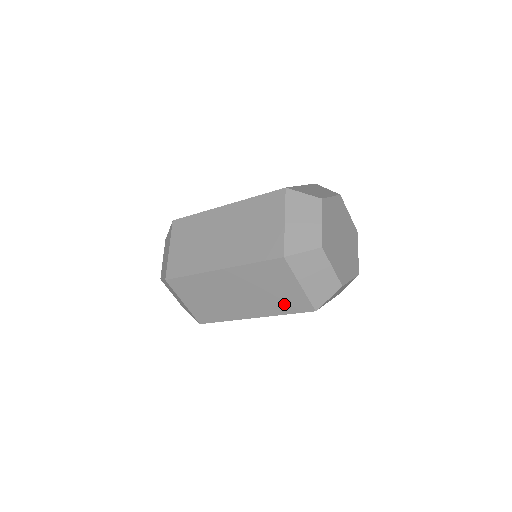
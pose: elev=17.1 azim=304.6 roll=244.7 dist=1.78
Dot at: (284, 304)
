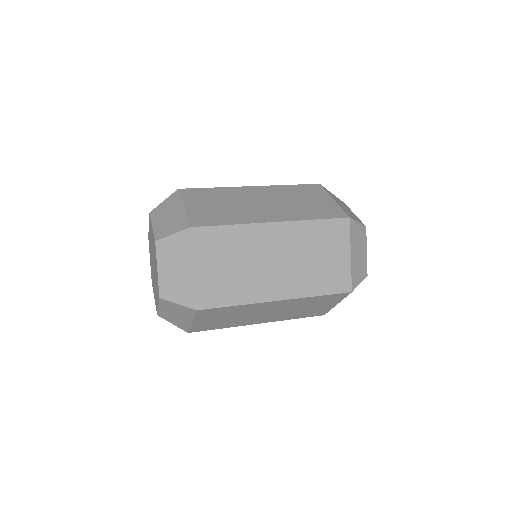
Dot at: (305, 314)
